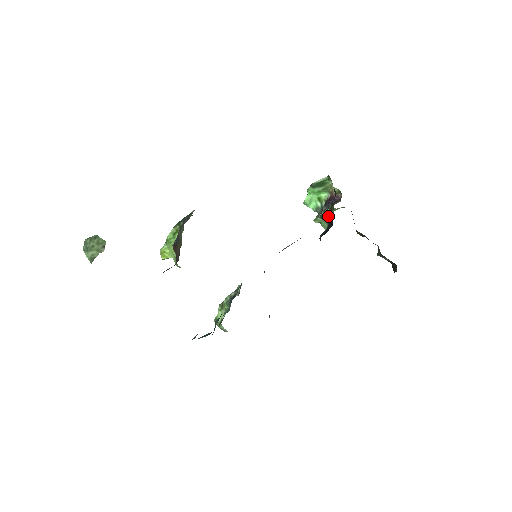
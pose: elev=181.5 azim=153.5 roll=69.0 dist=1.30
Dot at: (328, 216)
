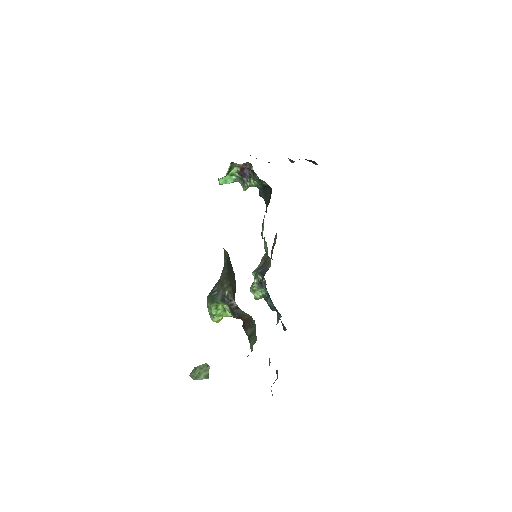
Dot at: (257, 184)
